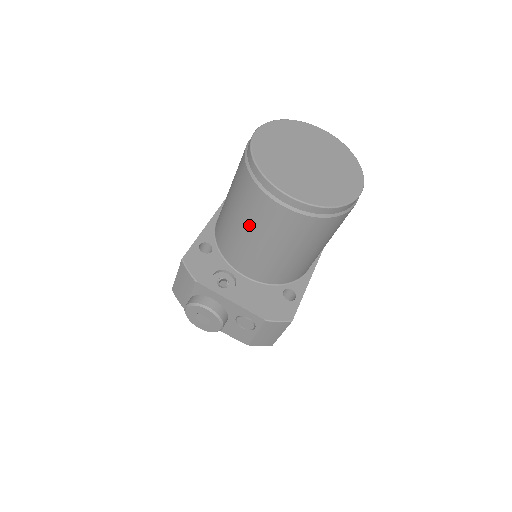
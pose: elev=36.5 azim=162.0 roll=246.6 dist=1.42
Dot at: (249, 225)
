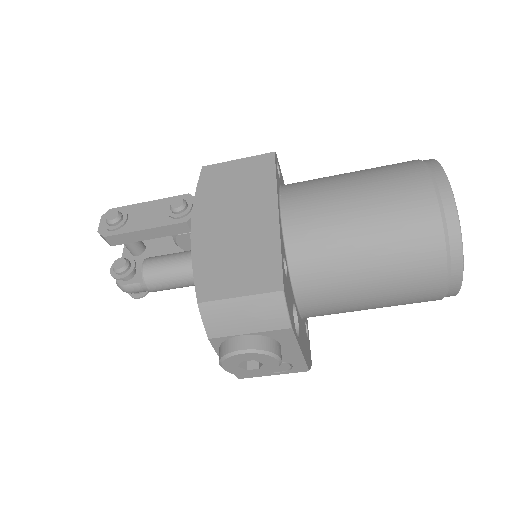
Dot at: (384, 281)
